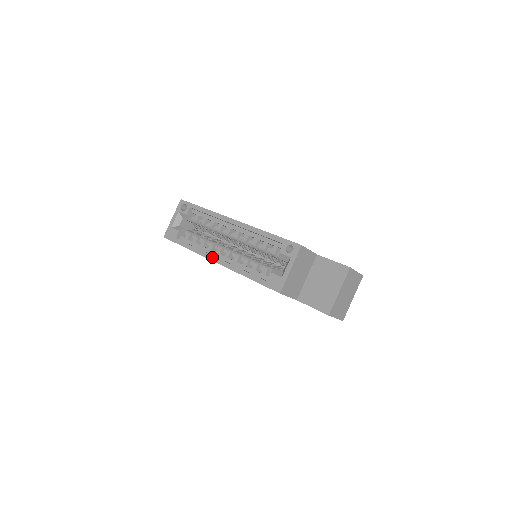
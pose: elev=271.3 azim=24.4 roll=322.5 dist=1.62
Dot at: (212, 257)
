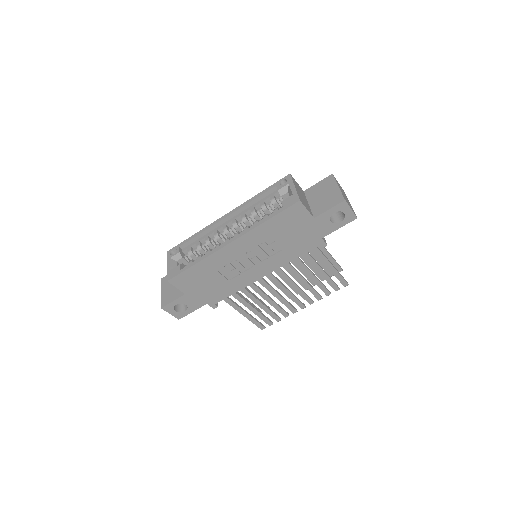
Dot at: (225, 243)
